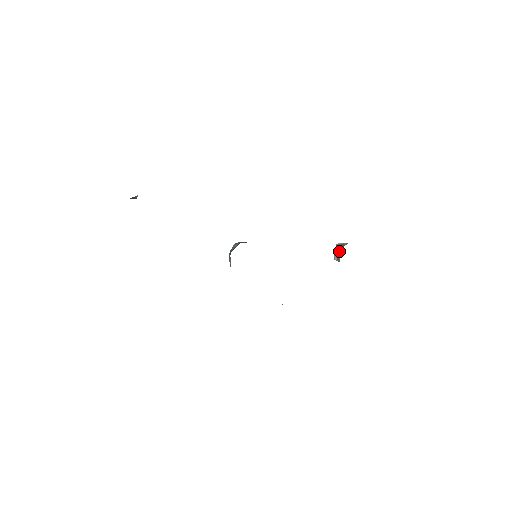
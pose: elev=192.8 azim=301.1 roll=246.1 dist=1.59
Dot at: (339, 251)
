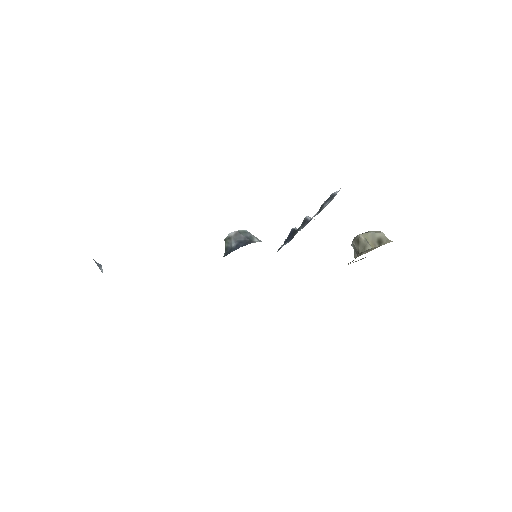
Dot at: (358, 252)
